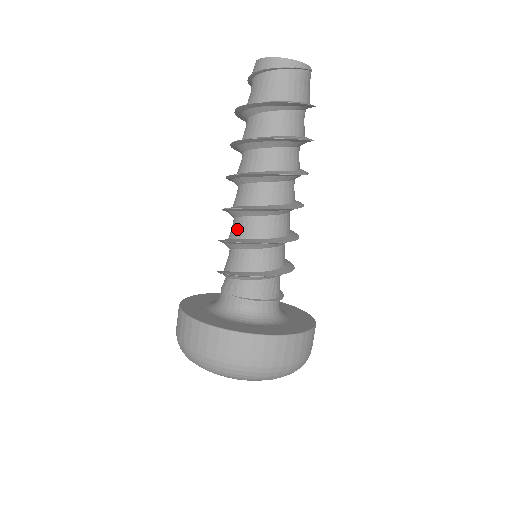
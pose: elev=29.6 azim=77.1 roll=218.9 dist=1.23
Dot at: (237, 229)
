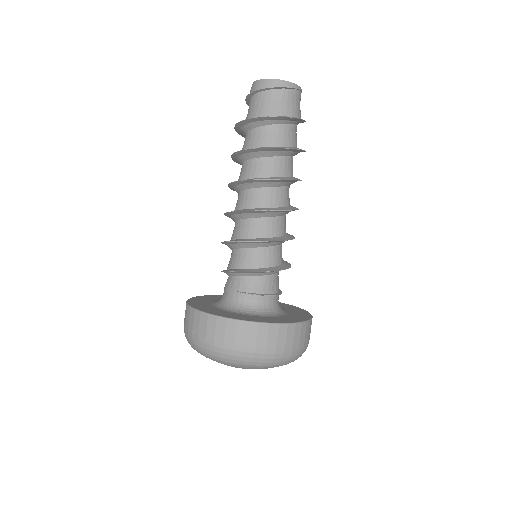
Dot at: (239, 230)
